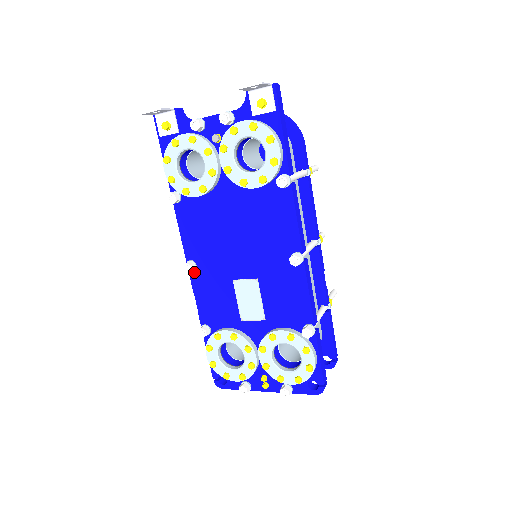
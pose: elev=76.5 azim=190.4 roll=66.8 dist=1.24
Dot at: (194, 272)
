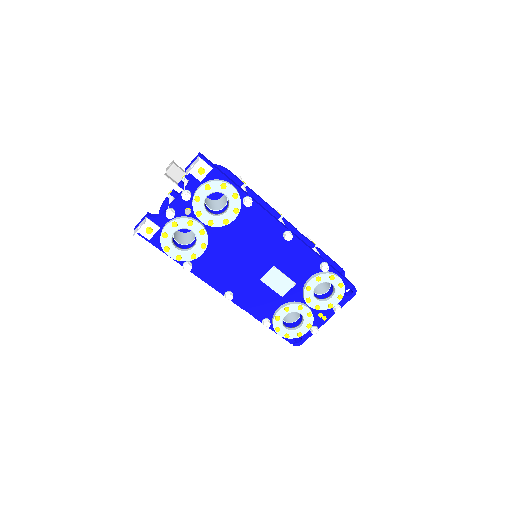
Dot at: (233, 297)
